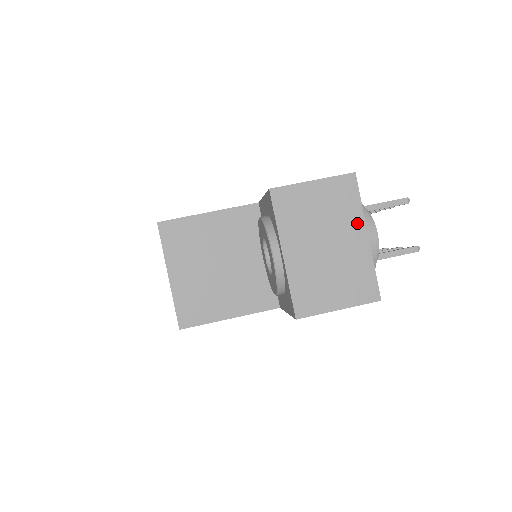
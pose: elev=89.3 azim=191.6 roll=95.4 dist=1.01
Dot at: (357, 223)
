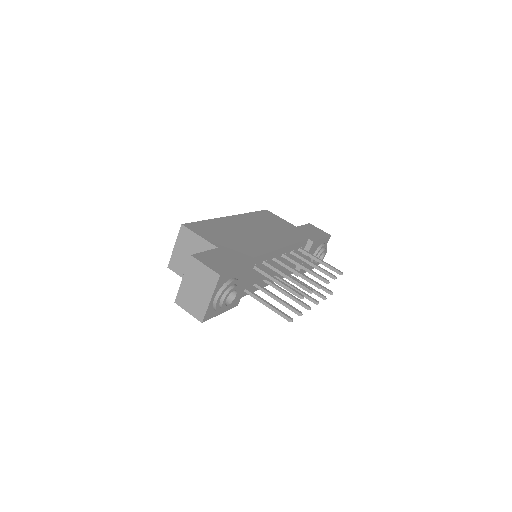
Dot at: (210, 292)
